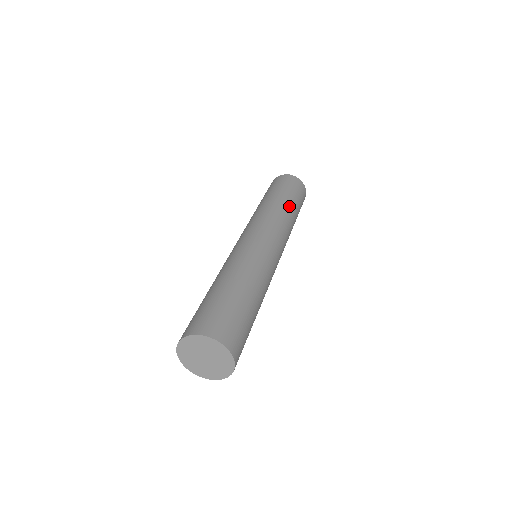
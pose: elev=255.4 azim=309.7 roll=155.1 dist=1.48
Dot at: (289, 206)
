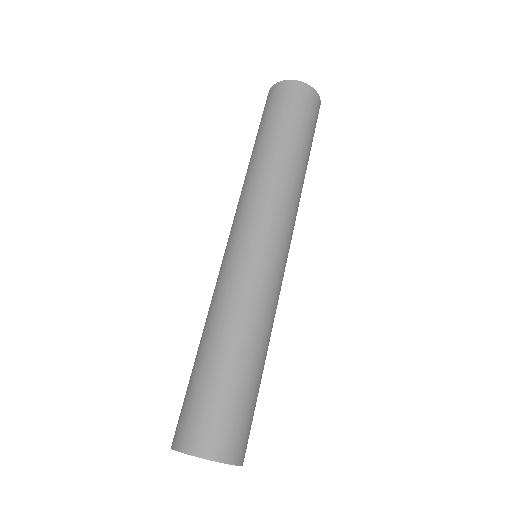
Dot at: (306, 168)
